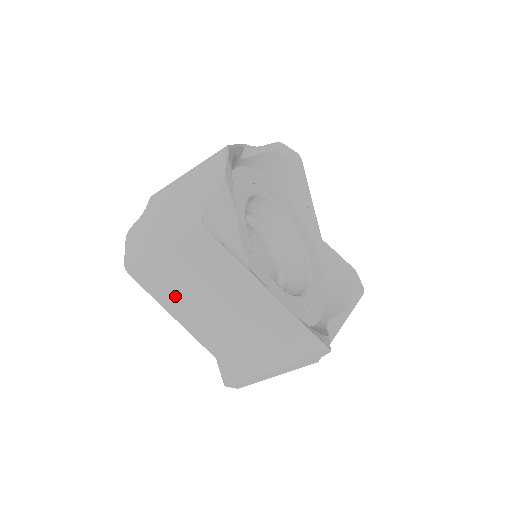
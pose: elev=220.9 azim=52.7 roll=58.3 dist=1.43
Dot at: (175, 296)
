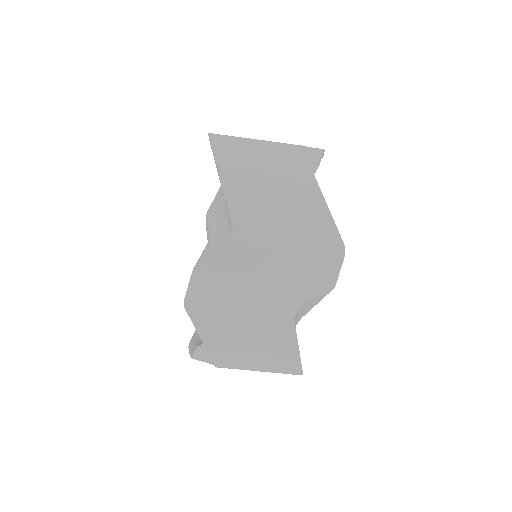
Dot at: (237, 166)
